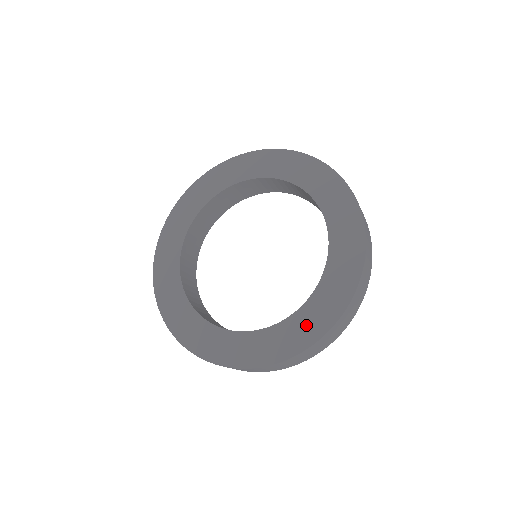
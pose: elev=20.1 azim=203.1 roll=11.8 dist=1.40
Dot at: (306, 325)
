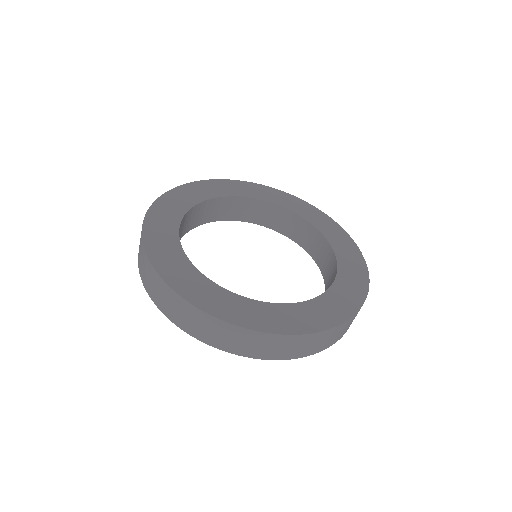
Dot at: (294, 317)
